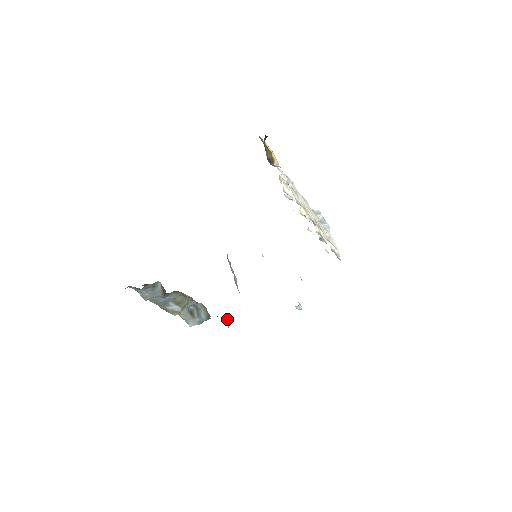
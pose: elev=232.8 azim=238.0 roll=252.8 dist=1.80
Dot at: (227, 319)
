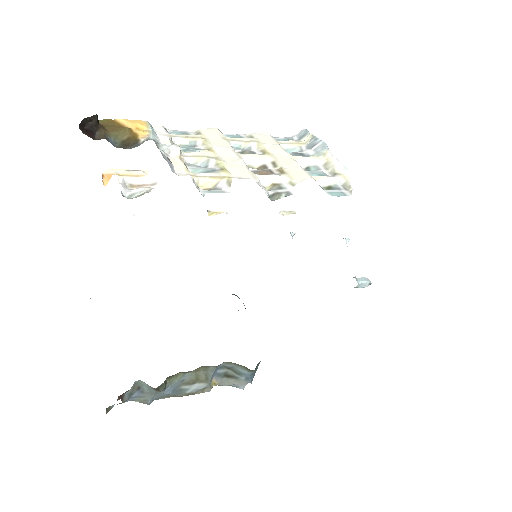
Dot at: occluded
